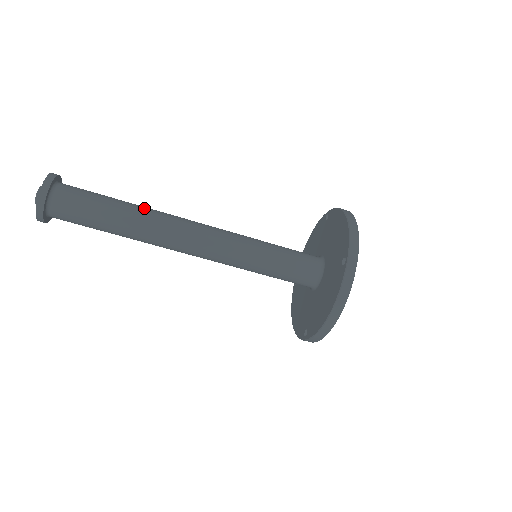
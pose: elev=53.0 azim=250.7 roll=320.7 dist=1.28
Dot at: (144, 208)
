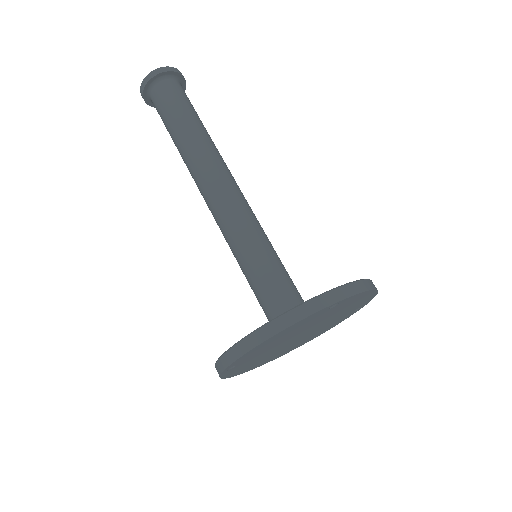
Dot at: occluded
